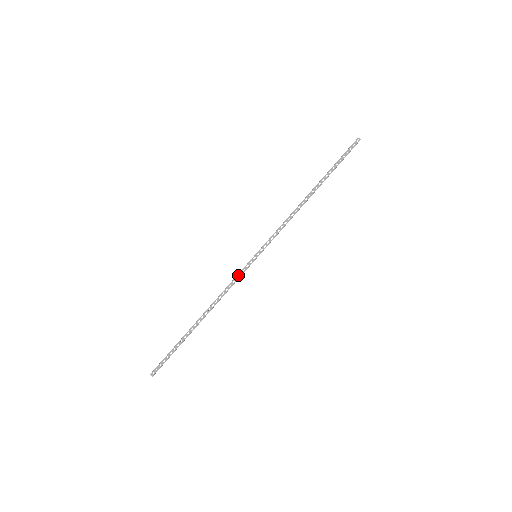
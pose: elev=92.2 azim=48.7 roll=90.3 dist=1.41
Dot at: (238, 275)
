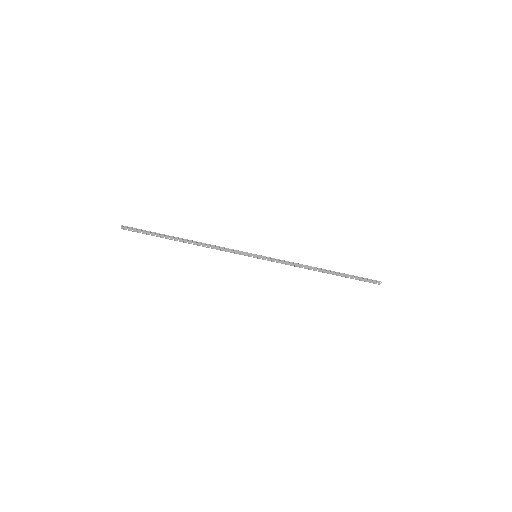
Dot at: (235, 250)
